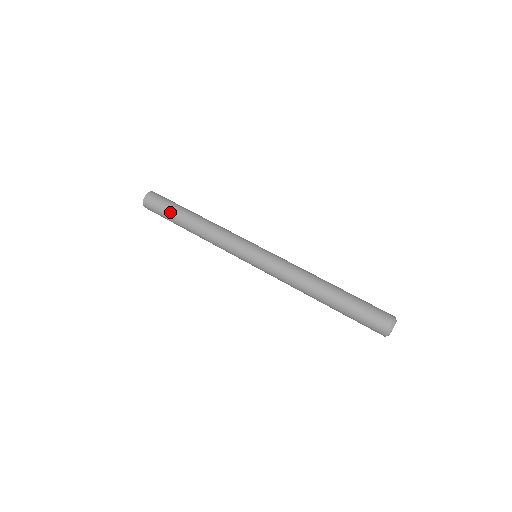
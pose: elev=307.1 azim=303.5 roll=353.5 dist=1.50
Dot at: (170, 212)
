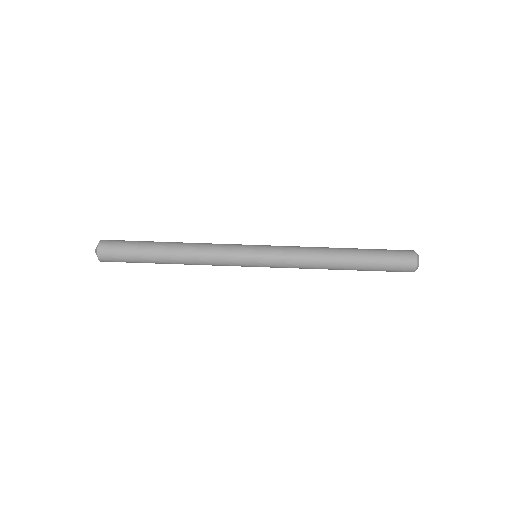
Dot at: (140, 261)
